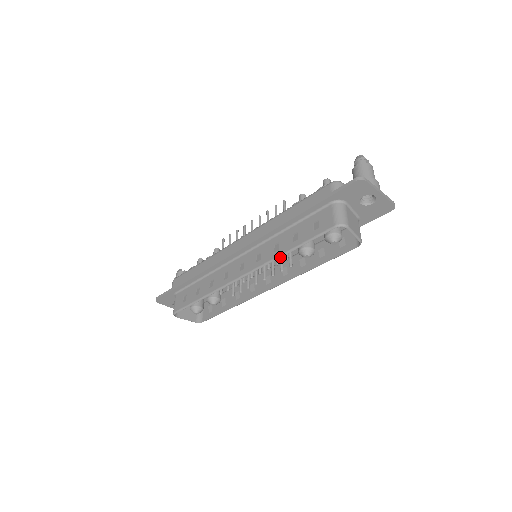
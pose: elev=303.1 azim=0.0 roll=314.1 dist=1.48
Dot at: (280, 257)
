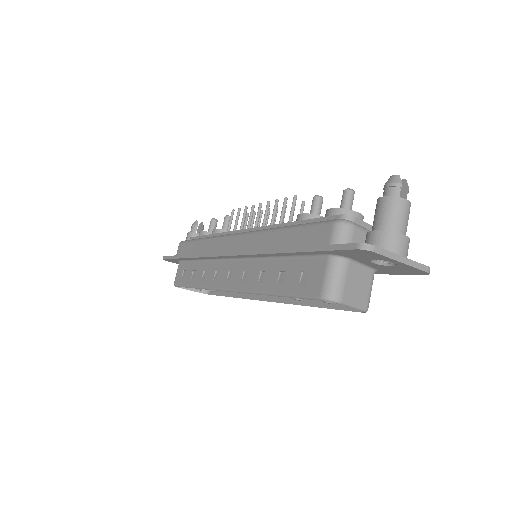
Dot at: (262, 294)
